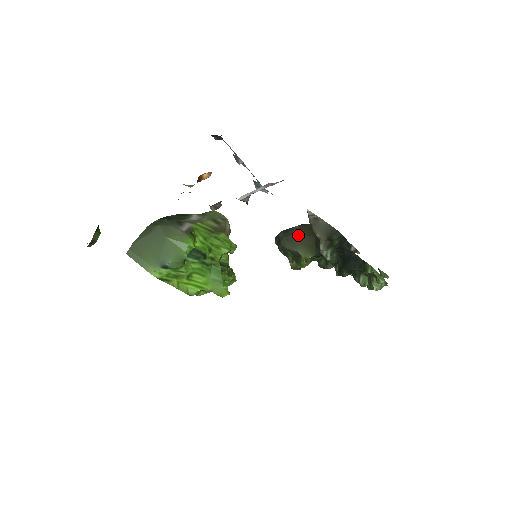
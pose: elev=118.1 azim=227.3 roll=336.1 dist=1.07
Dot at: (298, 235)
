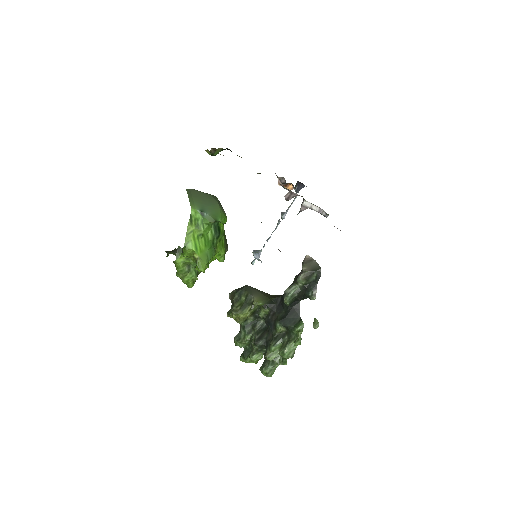
Dot at: occluded
